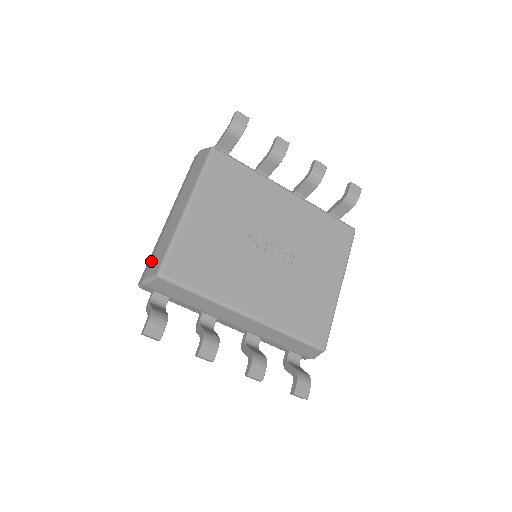
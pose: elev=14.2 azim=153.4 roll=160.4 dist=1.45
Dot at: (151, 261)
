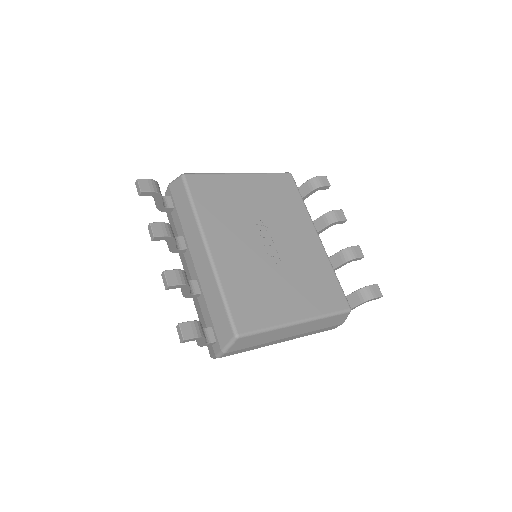
Dot at: occluded
